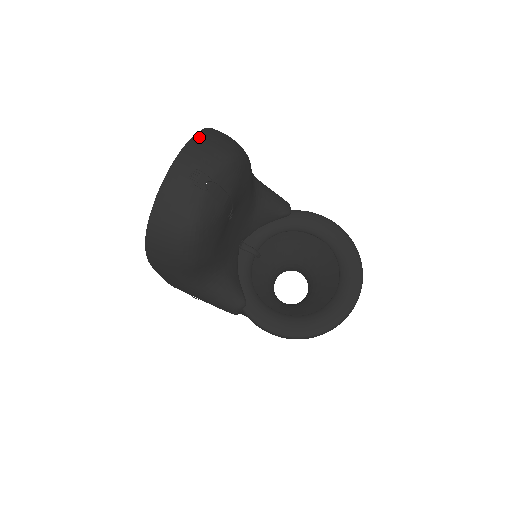
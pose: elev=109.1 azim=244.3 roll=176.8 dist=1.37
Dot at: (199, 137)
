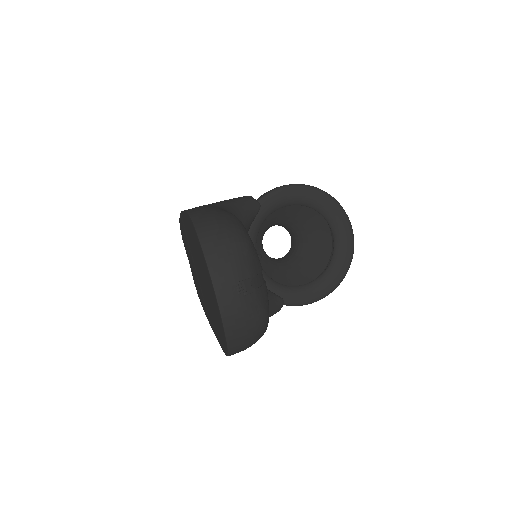
Dot at: (209, 250)
